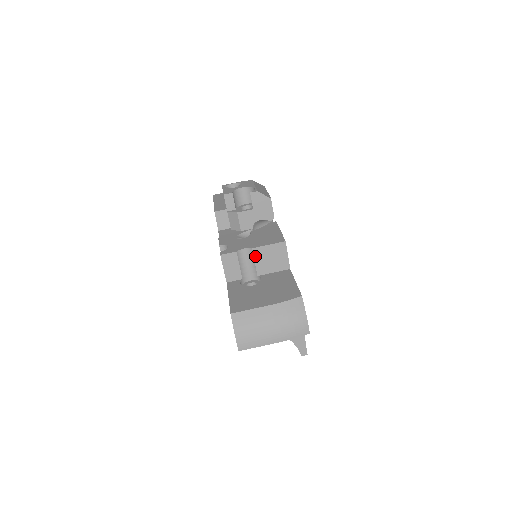
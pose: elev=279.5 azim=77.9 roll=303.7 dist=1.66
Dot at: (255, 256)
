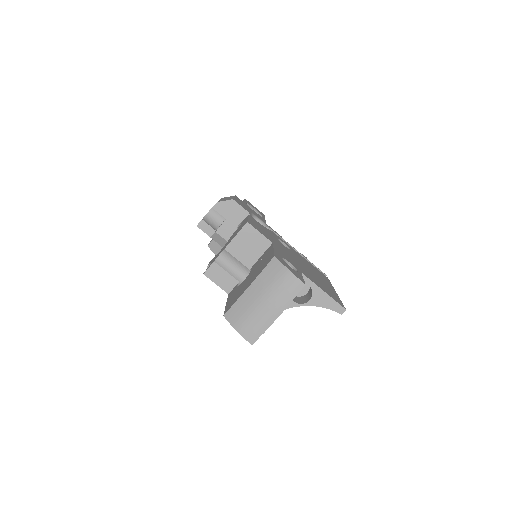
Dot at: (233, 254)
